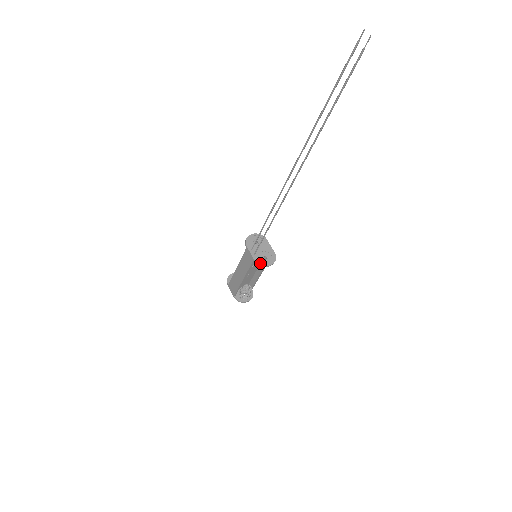
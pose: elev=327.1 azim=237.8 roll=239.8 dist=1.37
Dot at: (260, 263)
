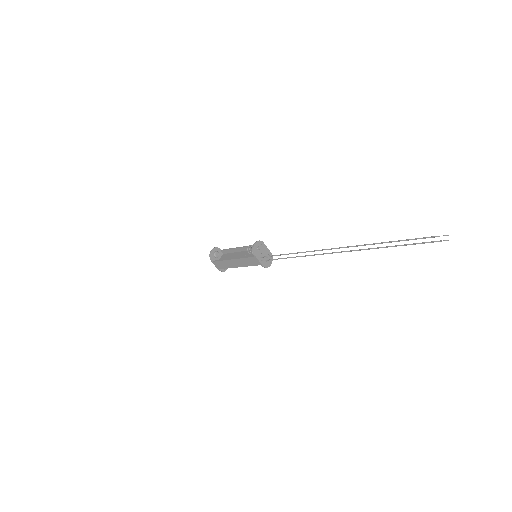
Dot at: (266, 266)
